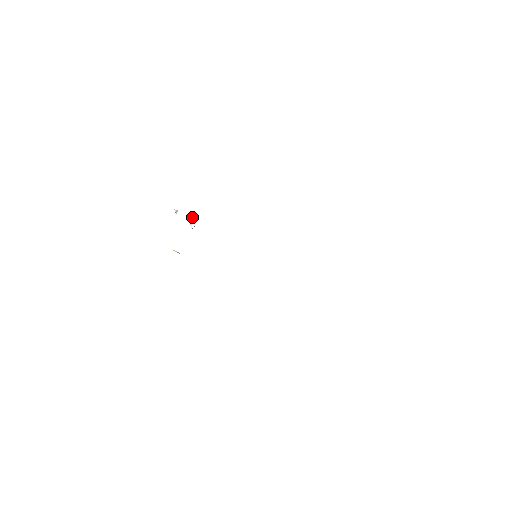
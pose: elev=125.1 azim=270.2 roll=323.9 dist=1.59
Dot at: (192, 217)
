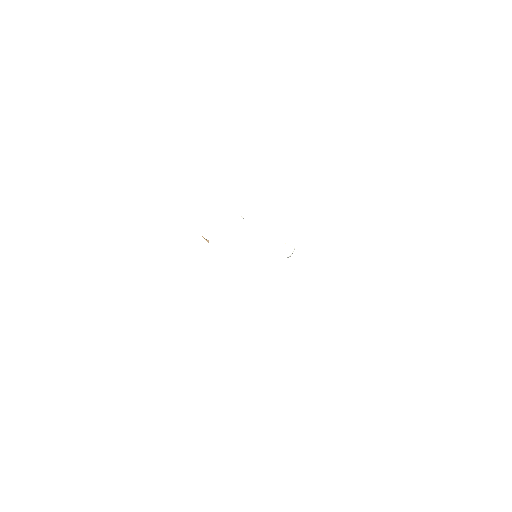
Dot at: (288, 245)
